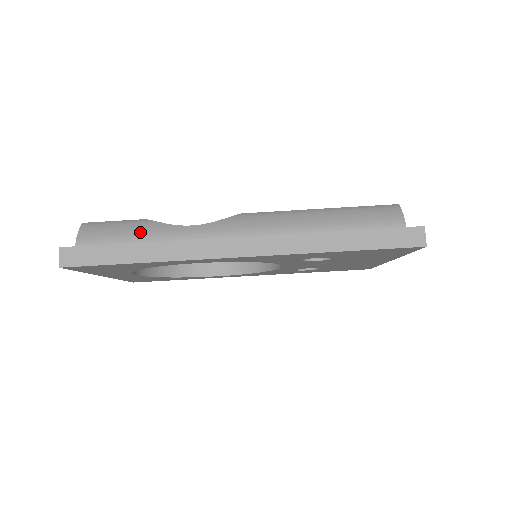
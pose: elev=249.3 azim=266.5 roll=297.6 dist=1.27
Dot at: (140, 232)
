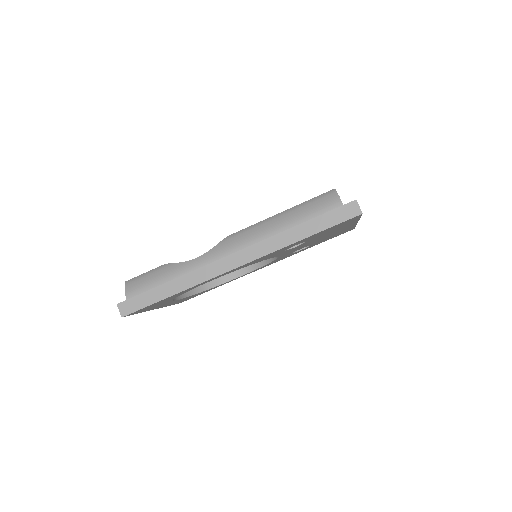
Dot at: (164, 275)
